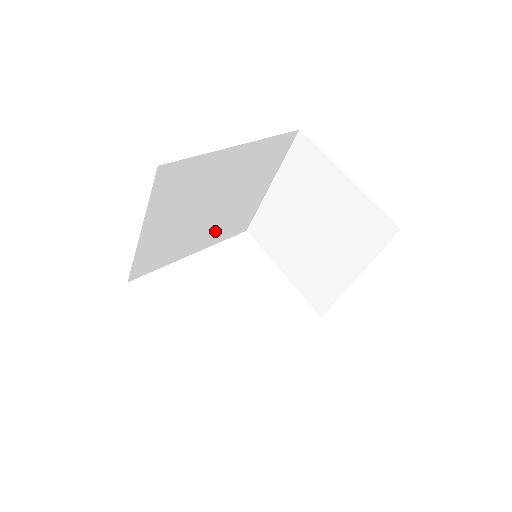
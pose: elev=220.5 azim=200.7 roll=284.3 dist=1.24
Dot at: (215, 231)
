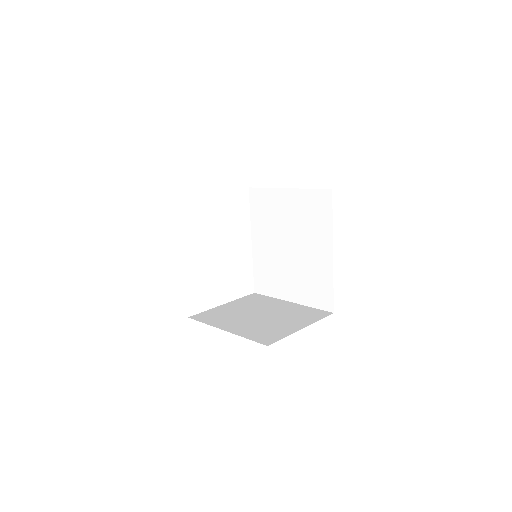
Dot at: occluded
